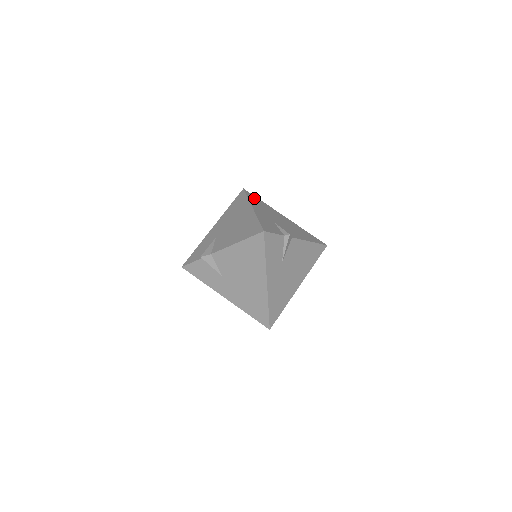
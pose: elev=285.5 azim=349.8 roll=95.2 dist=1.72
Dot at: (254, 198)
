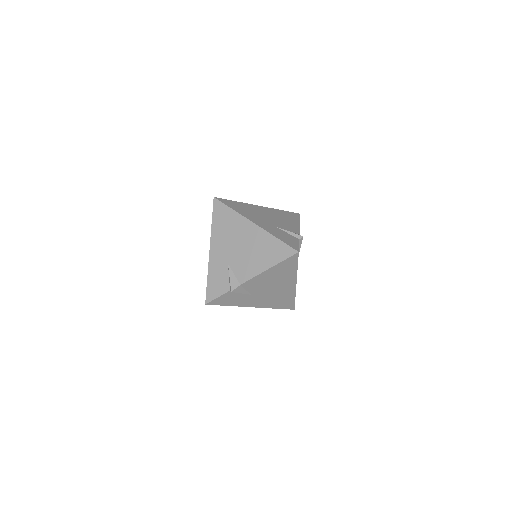
Dot at: (221, 214)
